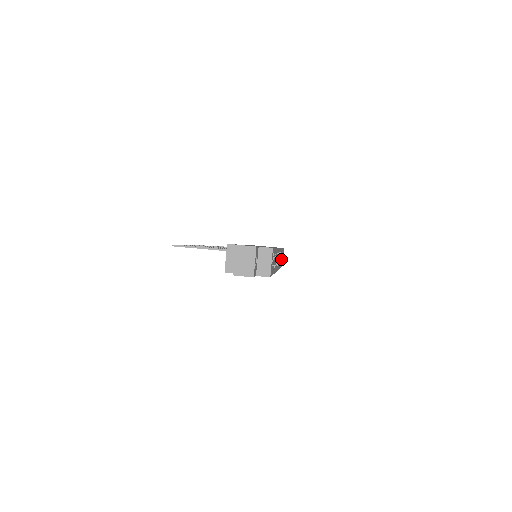
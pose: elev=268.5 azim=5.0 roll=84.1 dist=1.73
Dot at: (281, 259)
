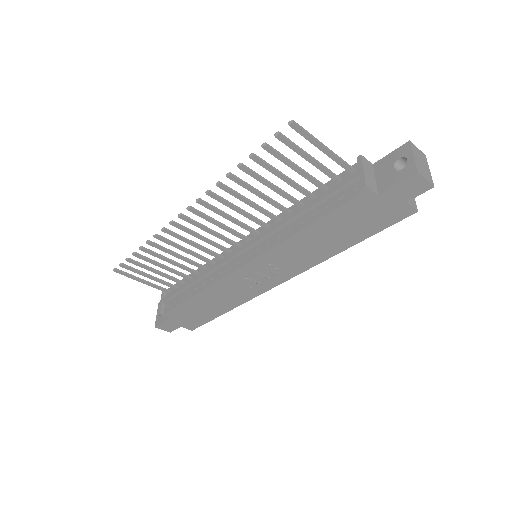
Dot at: occluded
